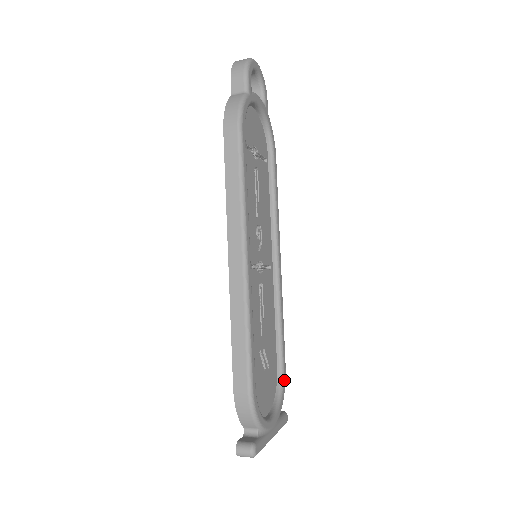
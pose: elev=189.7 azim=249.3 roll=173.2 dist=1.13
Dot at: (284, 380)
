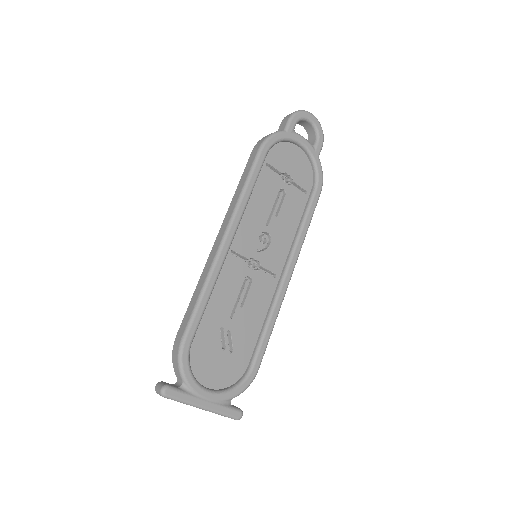
Dot at: (249, 378)
